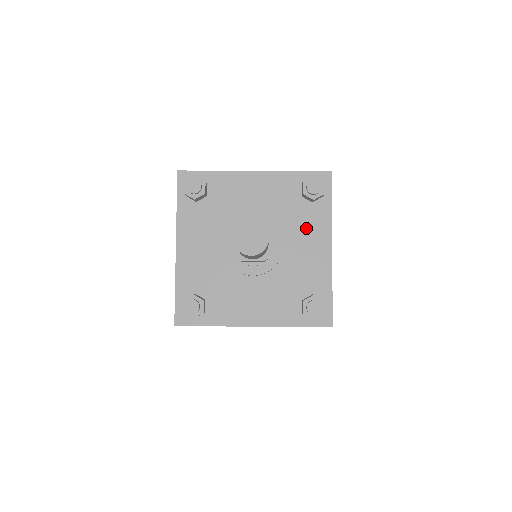
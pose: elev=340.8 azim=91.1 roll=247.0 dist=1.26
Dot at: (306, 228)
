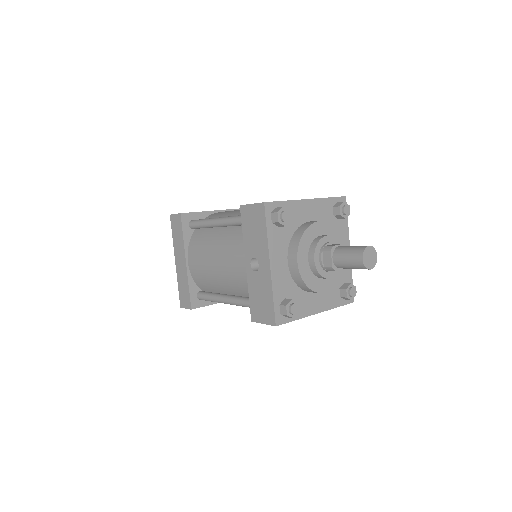
Dot at: occluded
